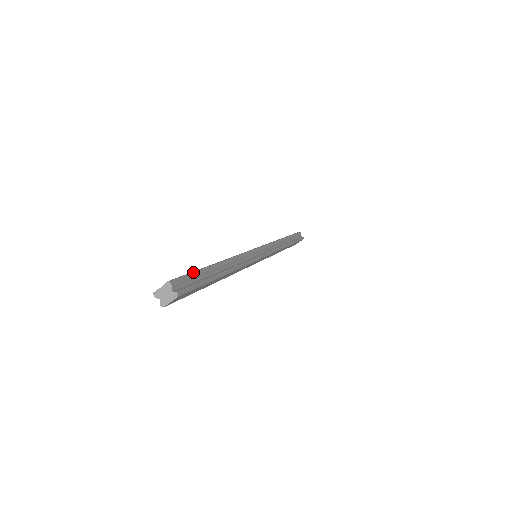
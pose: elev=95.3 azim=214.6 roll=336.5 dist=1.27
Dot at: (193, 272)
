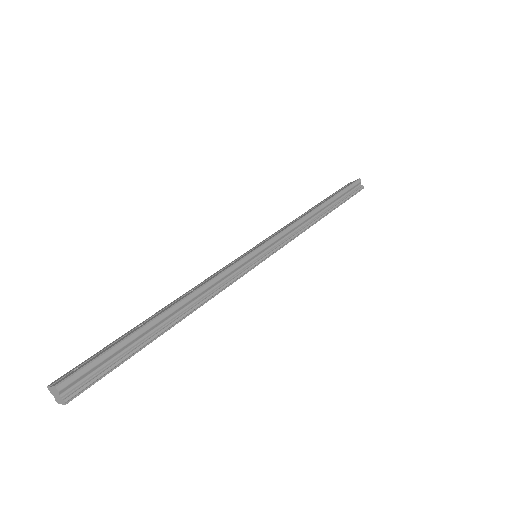
Dot at: (108, 350)
